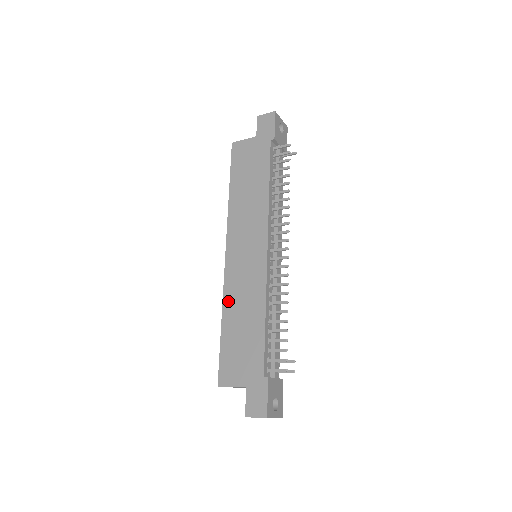
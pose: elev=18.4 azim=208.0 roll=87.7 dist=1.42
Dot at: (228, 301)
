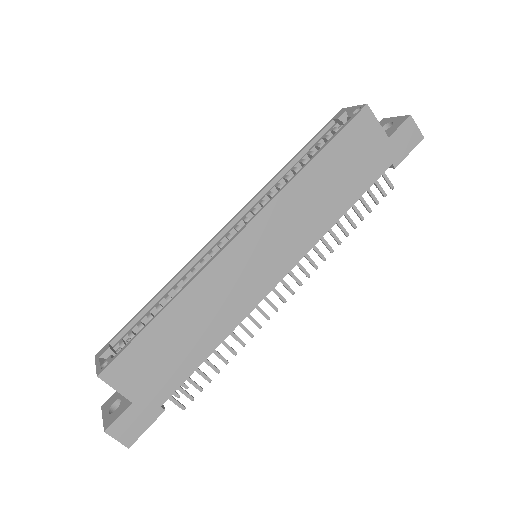
Dot at: (195, 291)
